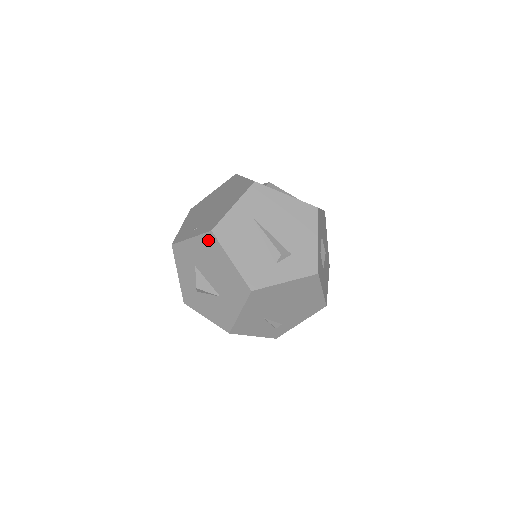
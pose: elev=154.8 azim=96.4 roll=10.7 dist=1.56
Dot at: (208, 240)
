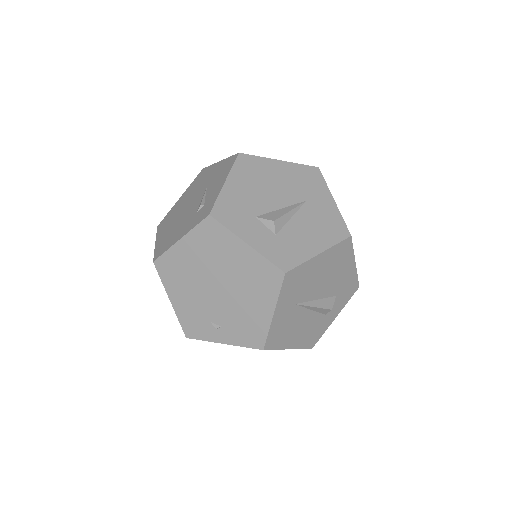
Dot at: occluded
